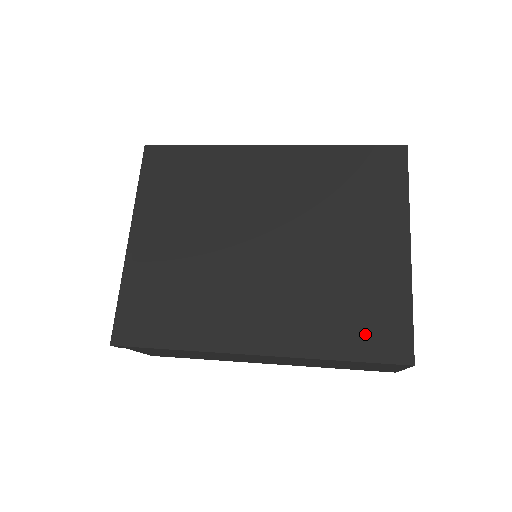
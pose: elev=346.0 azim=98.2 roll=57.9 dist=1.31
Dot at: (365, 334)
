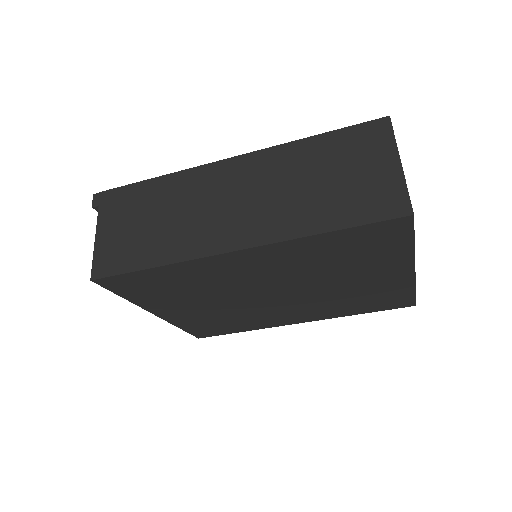
Dot at: occluded
